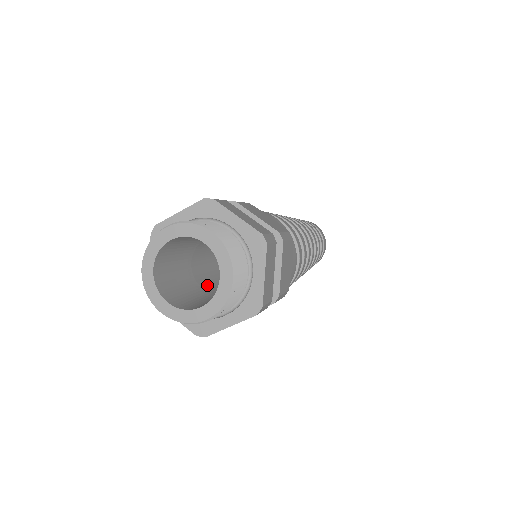
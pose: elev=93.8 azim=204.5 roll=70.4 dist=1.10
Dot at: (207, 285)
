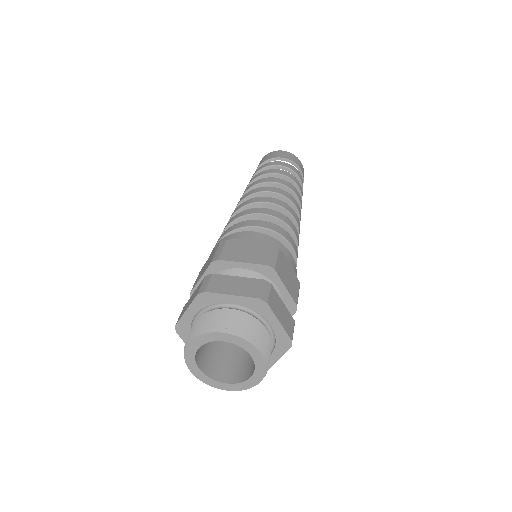
Dot at: occluded
